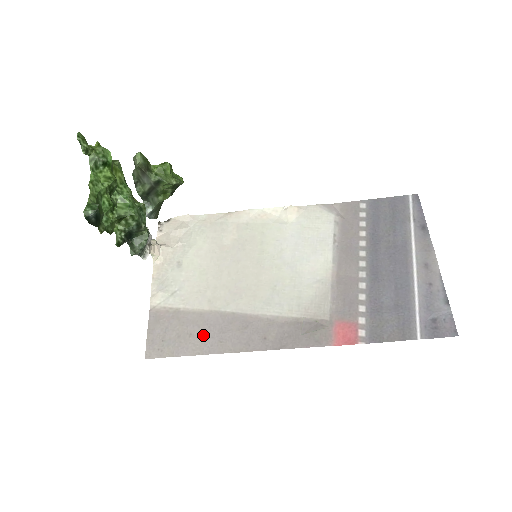
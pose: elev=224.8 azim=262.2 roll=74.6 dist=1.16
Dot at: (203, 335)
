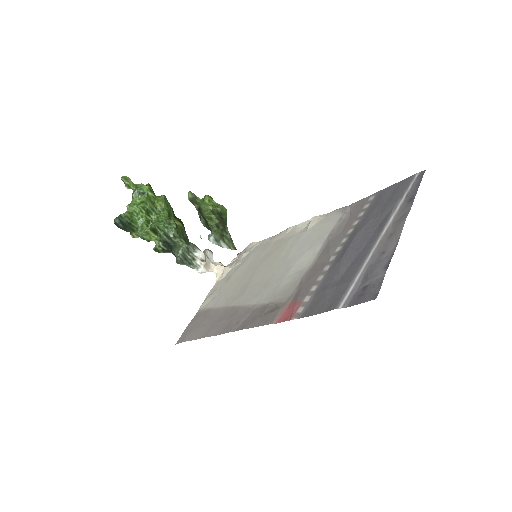
Dot at: (209, 325)
